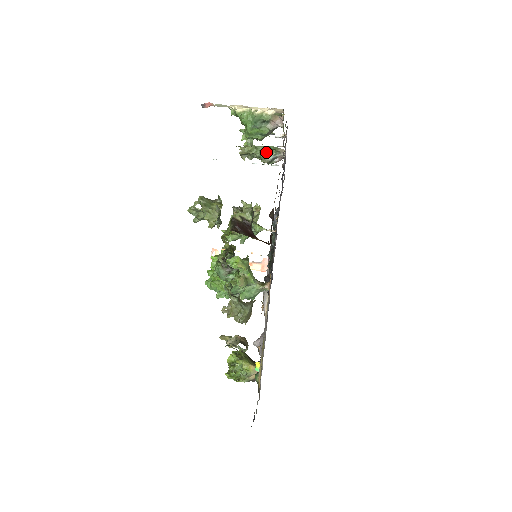
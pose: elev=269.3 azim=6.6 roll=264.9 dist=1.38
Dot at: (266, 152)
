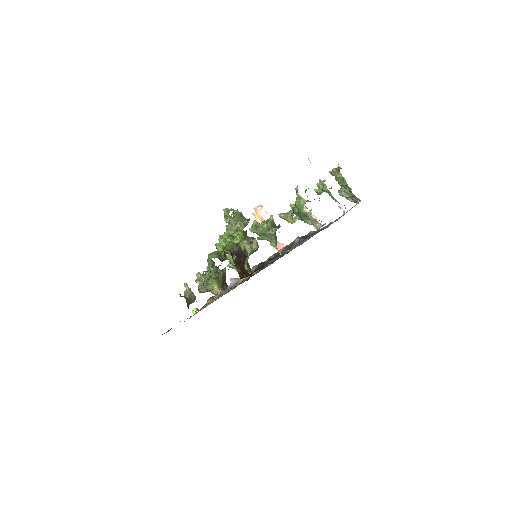
Dot at: (346, 190)
